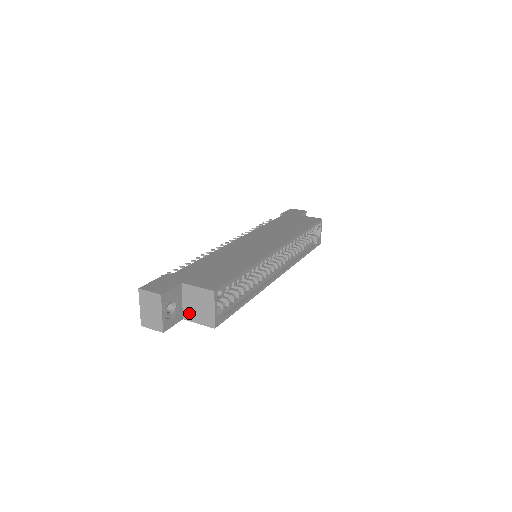
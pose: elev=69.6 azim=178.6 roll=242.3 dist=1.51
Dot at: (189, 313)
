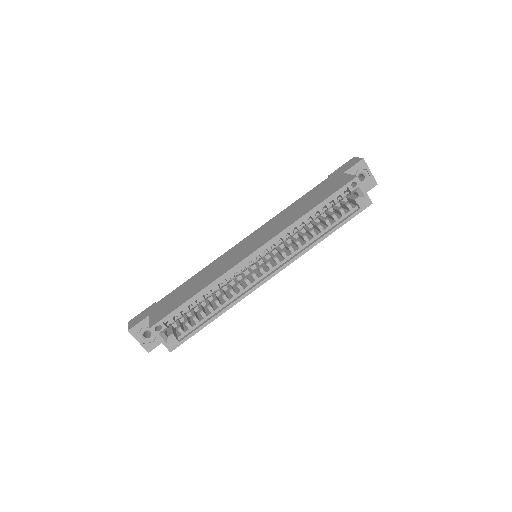
Dot at: occluded
